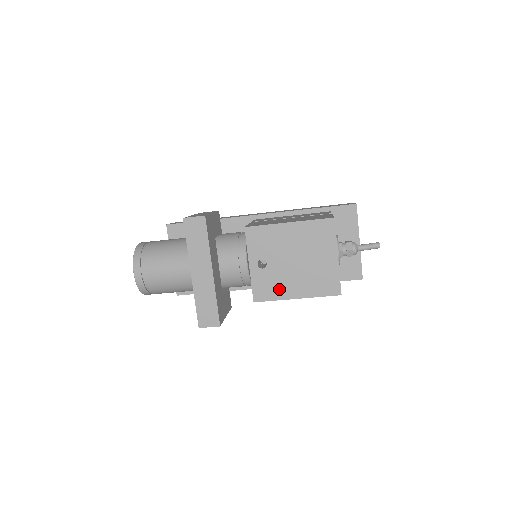
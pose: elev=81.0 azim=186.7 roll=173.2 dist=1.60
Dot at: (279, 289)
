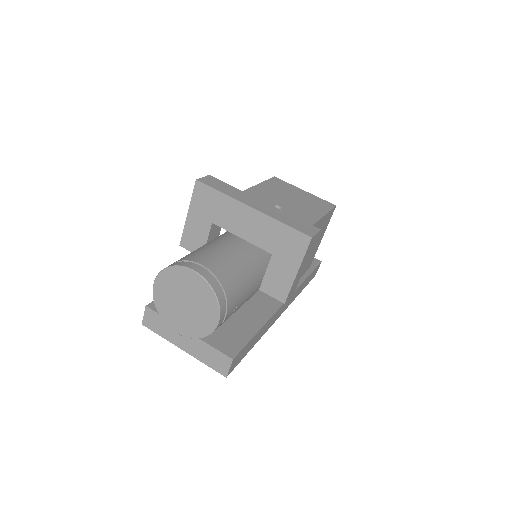
Dot at: (308, 216)
